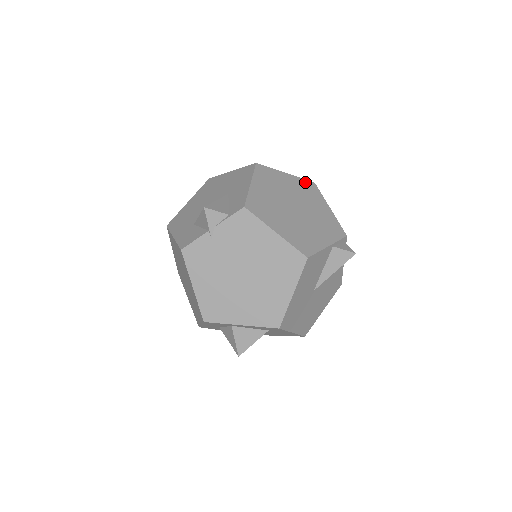
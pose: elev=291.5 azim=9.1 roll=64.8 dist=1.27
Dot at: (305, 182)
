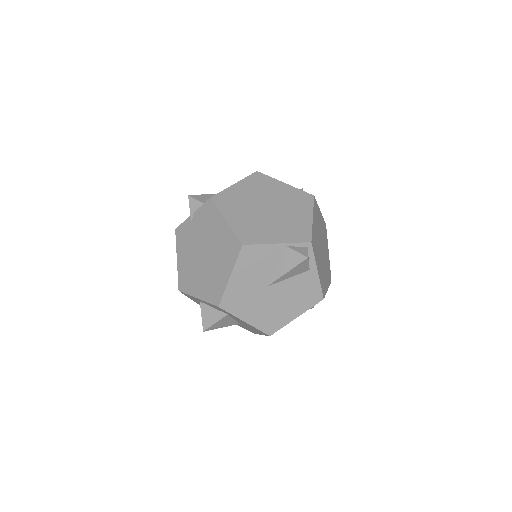
Dot at: (301, 193)
